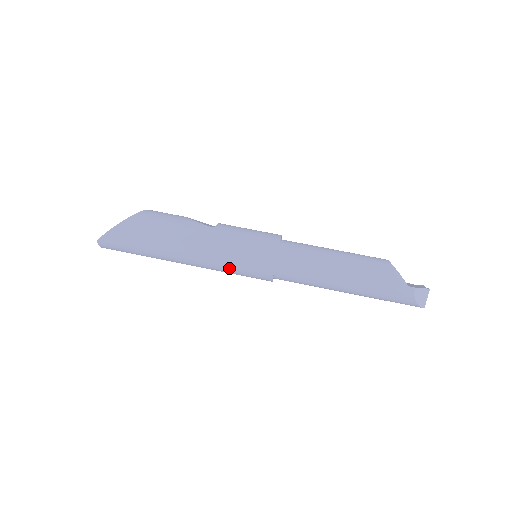
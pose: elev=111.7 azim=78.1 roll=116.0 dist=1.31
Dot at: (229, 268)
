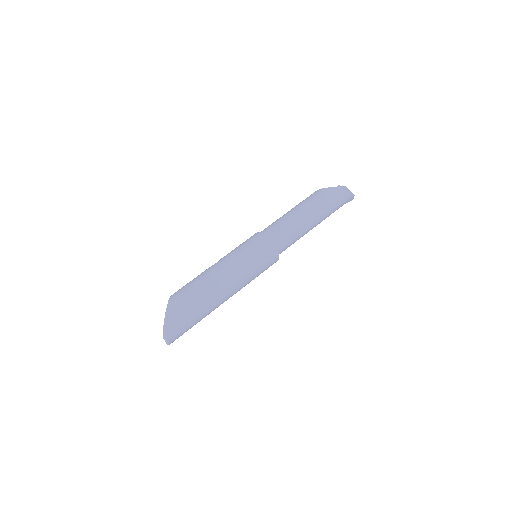
Dot at: (251, 269)
